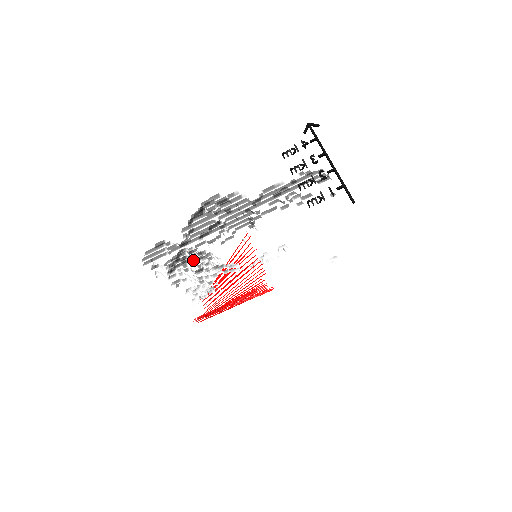
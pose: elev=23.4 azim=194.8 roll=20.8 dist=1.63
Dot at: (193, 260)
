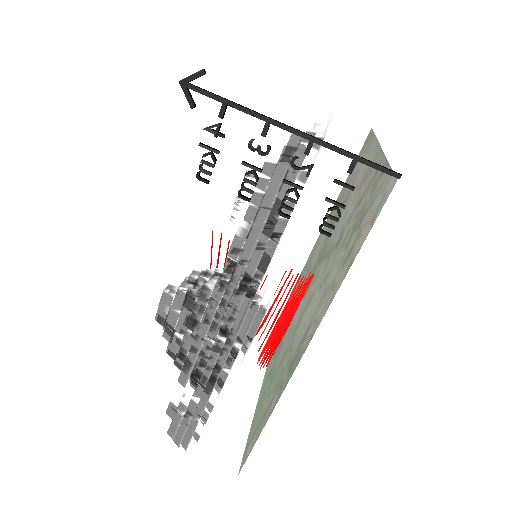
Dot at: occluded
